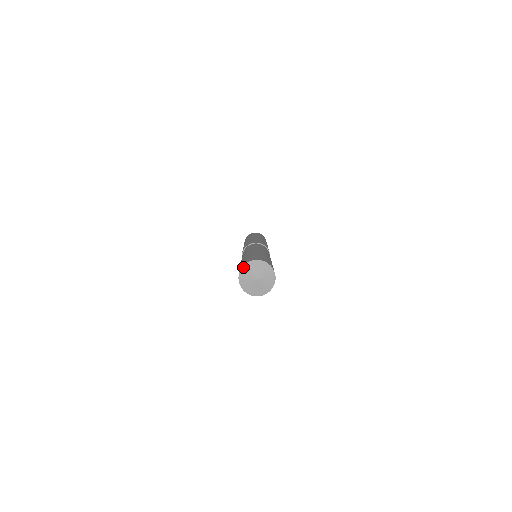
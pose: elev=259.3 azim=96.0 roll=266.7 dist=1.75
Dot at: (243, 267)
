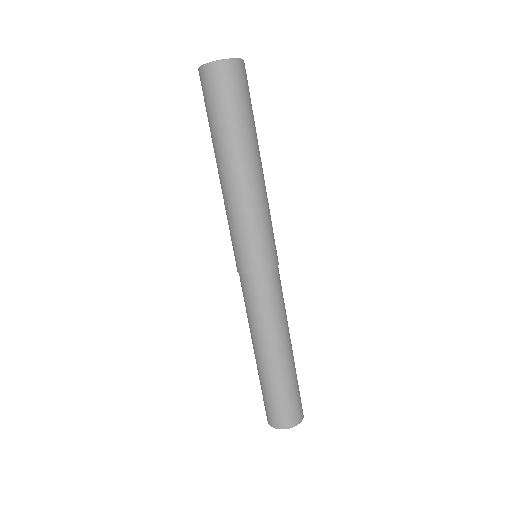
Dot at: (269, 424)
